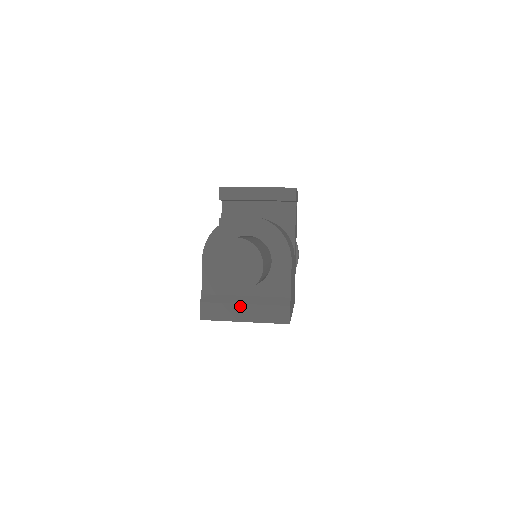
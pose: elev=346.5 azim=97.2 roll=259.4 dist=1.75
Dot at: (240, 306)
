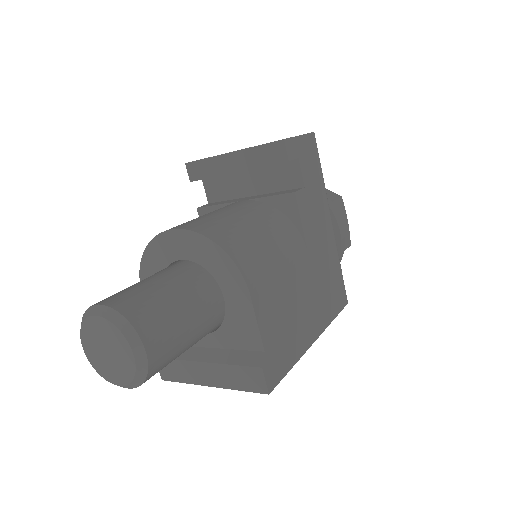
Dot at: (199, 365)
